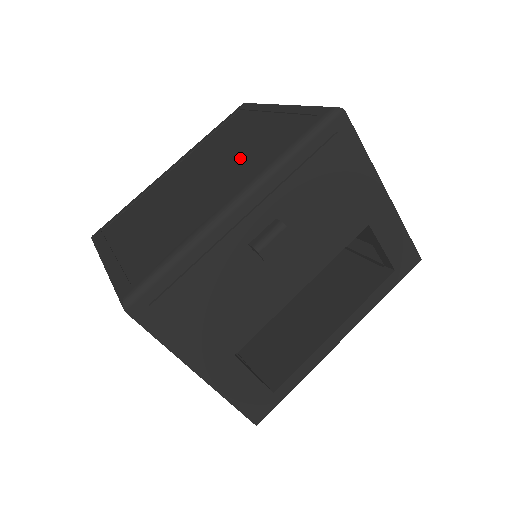
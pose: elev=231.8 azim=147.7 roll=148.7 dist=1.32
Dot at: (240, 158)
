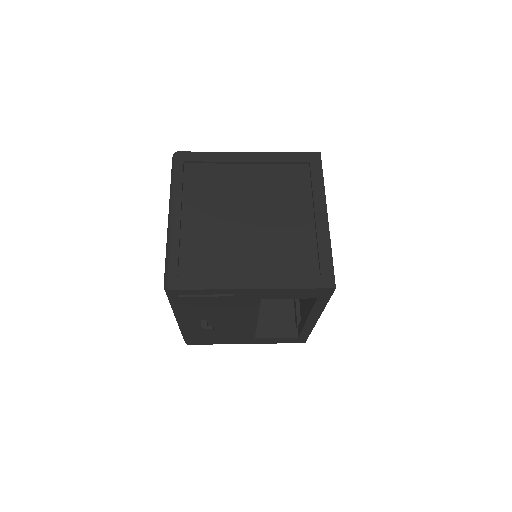
Dot at: occluded
